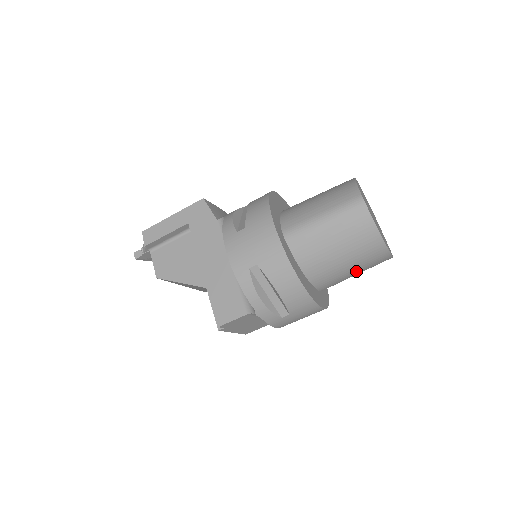
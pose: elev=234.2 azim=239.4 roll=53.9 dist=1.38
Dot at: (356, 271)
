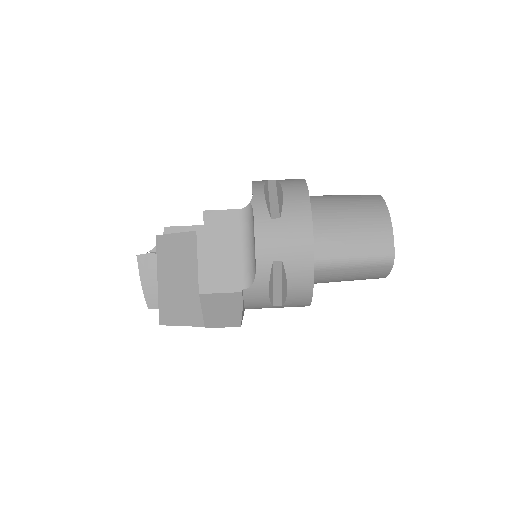
Dot at: (356, 243)
